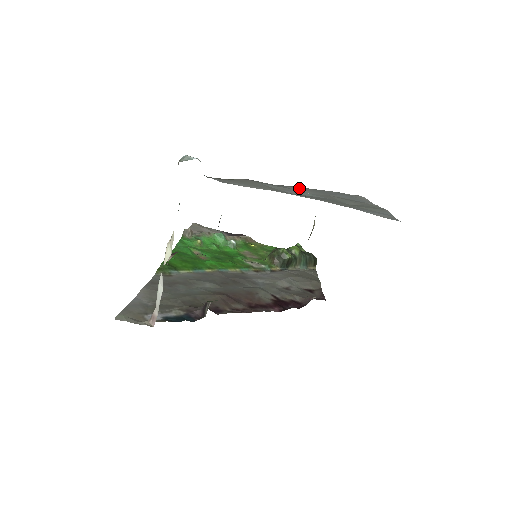
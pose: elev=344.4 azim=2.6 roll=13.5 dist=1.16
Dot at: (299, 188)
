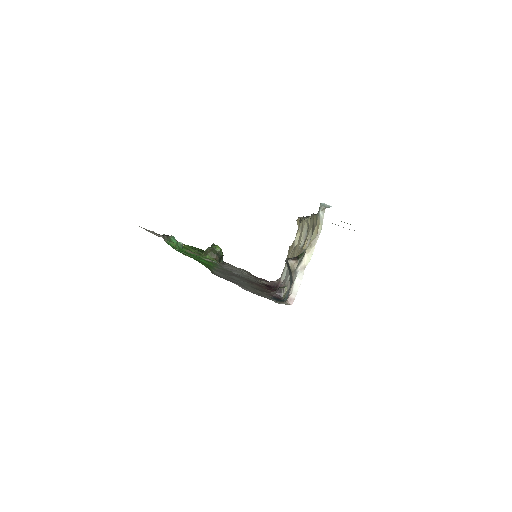
Dot at: occluded
